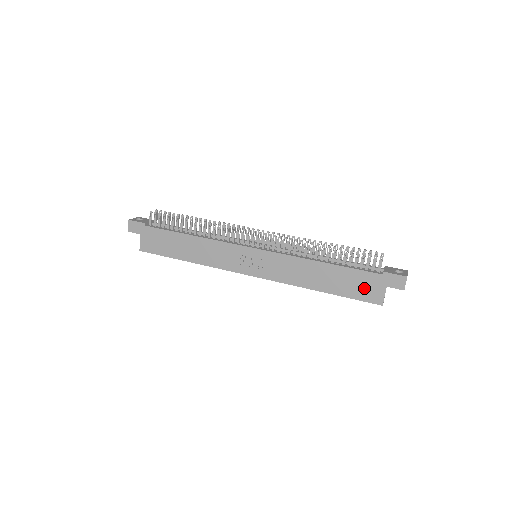
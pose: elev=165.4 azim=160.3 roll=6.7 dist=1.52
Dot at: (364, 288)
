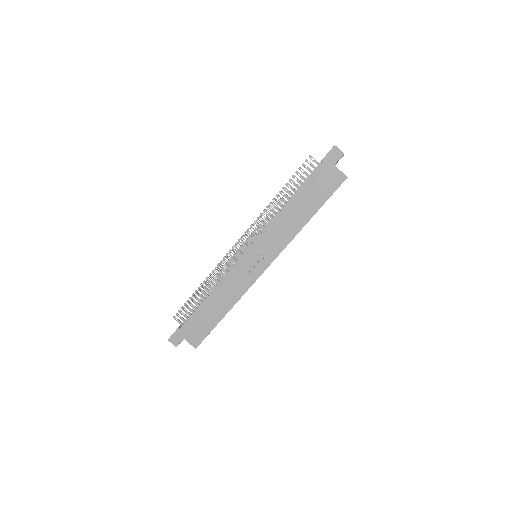
Dot at: (326, 183)
